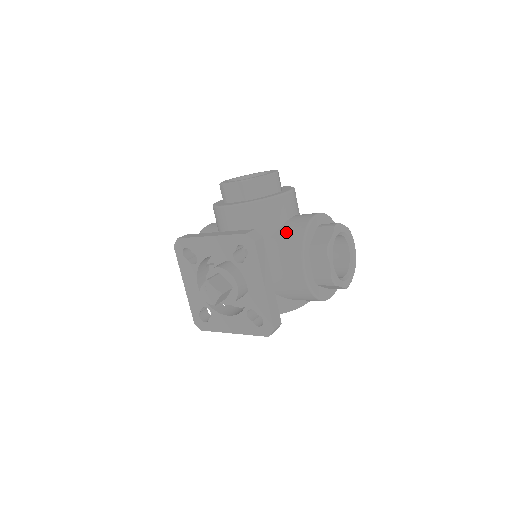
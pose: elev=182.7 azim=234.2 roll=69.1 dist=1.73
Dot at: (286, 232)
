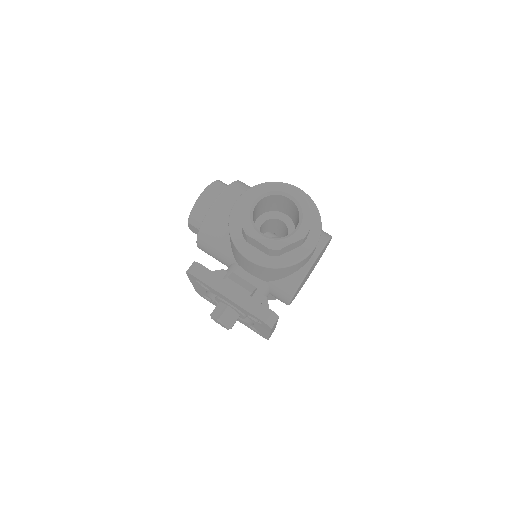
Dot at: occluded
